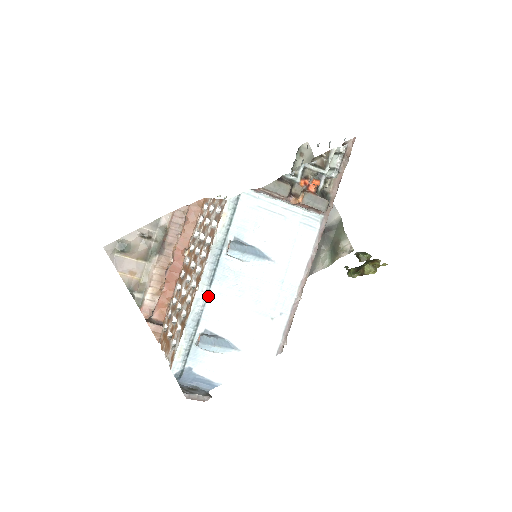
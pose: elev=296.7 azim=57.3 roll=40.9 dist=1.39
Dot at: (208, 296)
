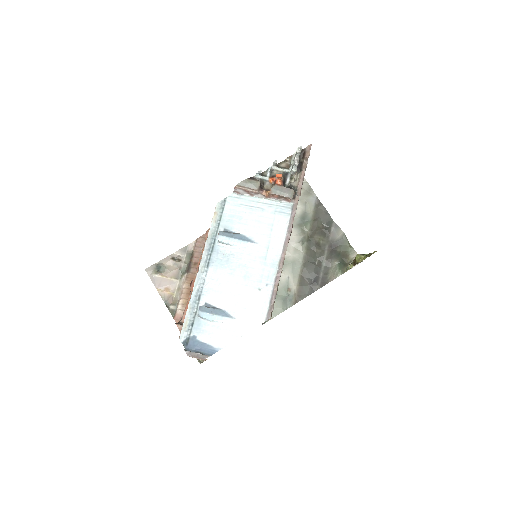
Dot at: (206, 276)
